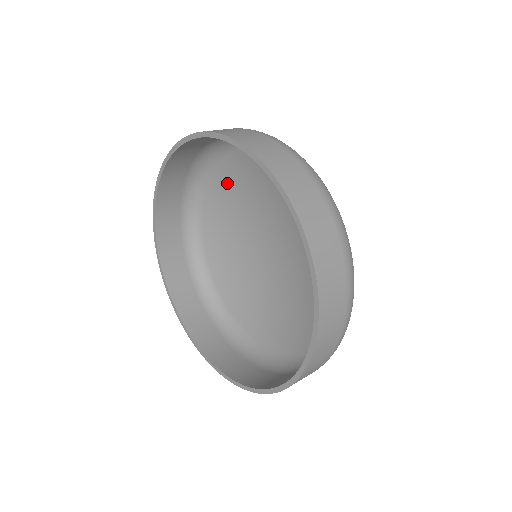
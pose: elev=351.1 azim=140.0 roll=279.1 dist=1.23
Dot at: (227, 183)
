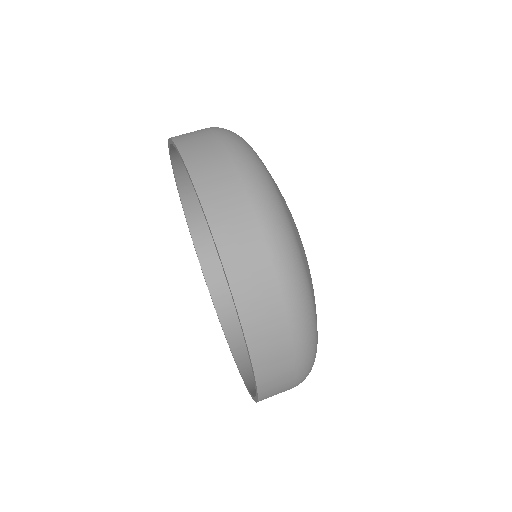
Dot at: occluded
